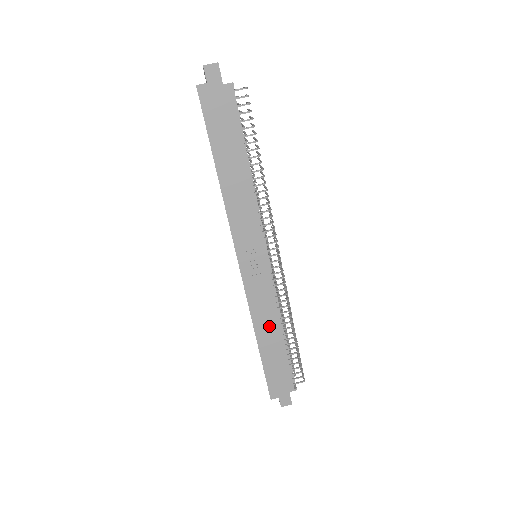
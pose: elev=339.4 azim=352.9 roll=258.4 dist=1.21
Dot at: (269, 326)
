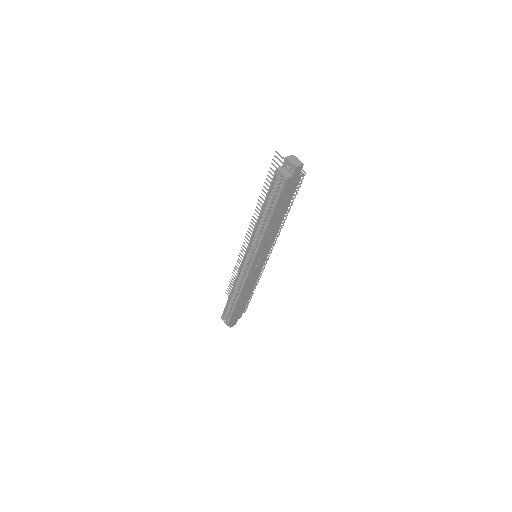
Dot at: (247, 292)
